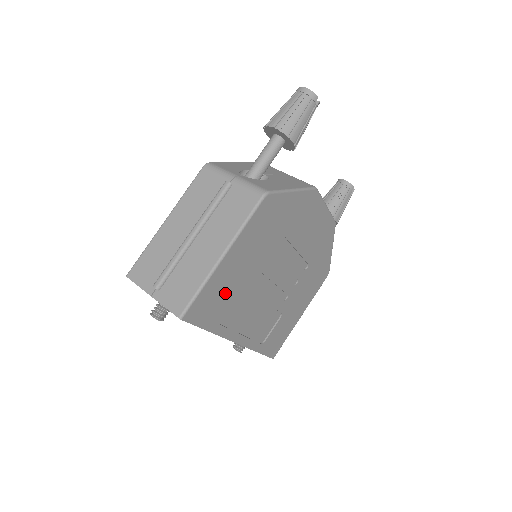
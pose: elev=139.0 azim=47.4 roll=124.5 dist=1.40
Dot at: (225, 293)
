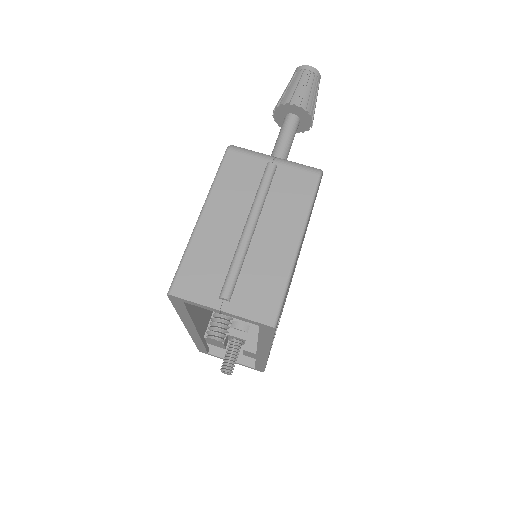
Dot at: occluded
